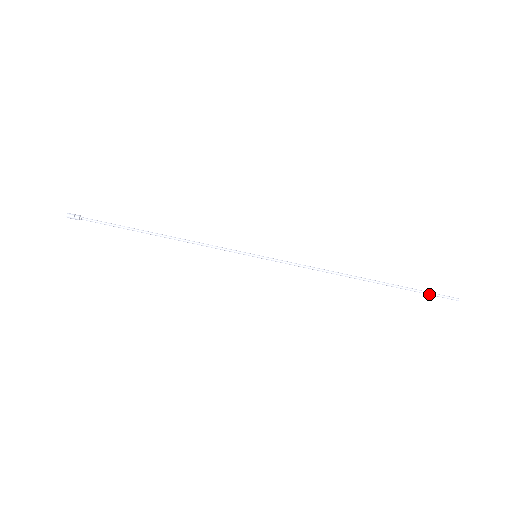
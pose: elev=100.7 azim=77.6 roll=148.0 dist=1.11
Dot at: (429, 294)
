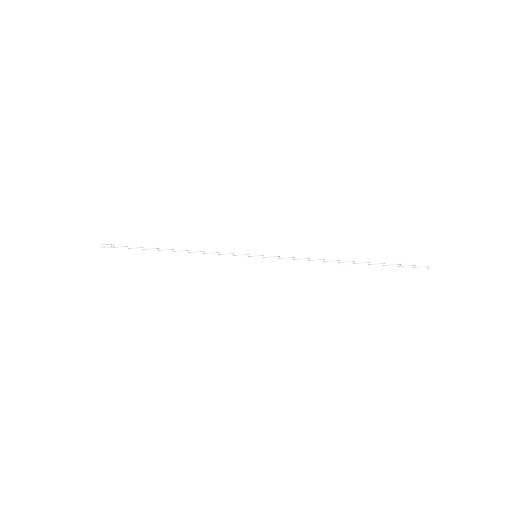
Dot at: (403, 265)
